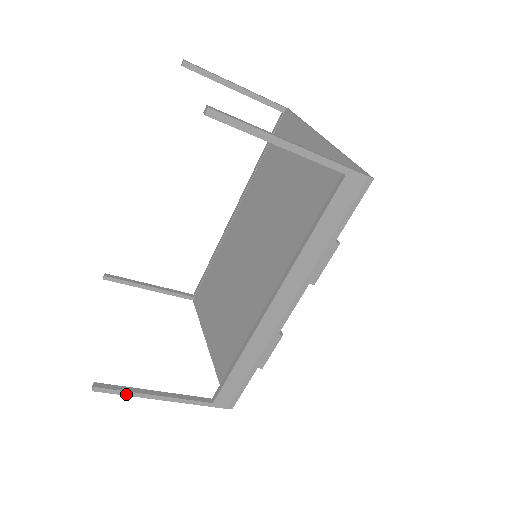
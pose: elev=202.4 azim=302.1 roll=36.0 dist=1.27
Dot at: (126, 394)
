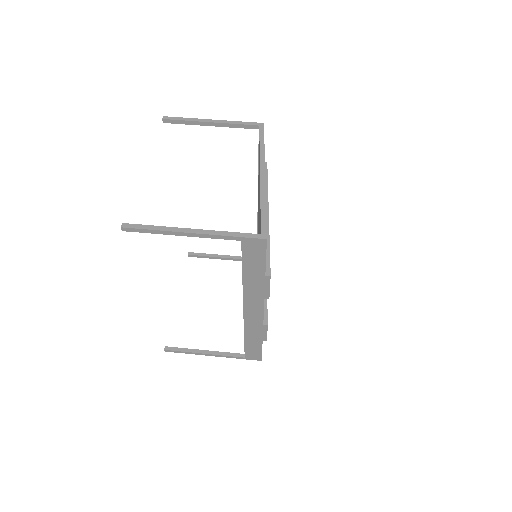
Dot at: (185, 353)
